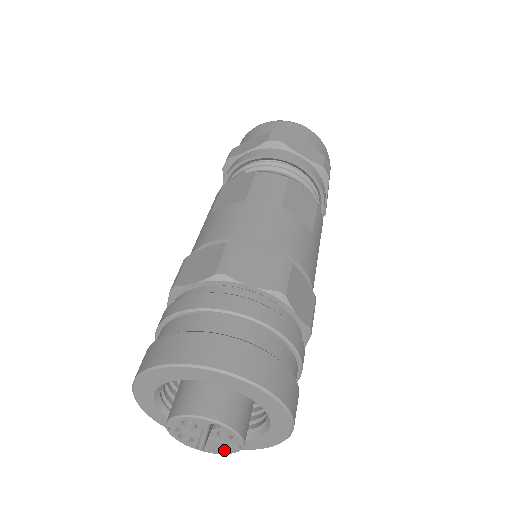
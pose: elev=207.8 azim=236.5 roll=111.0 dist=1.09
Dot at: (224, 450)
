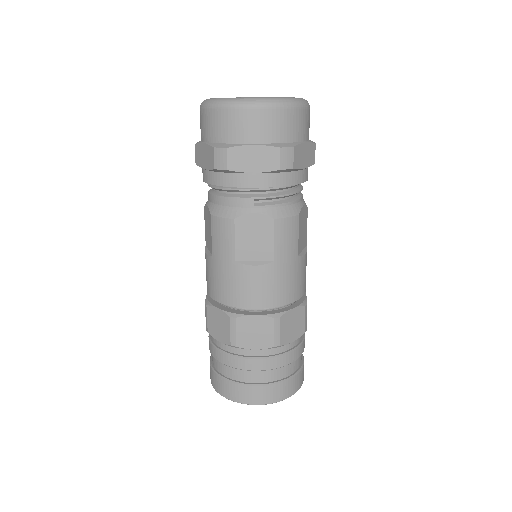
Dot at: occluded
